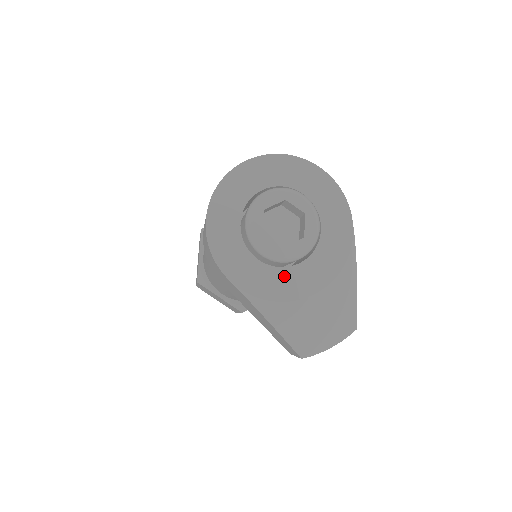
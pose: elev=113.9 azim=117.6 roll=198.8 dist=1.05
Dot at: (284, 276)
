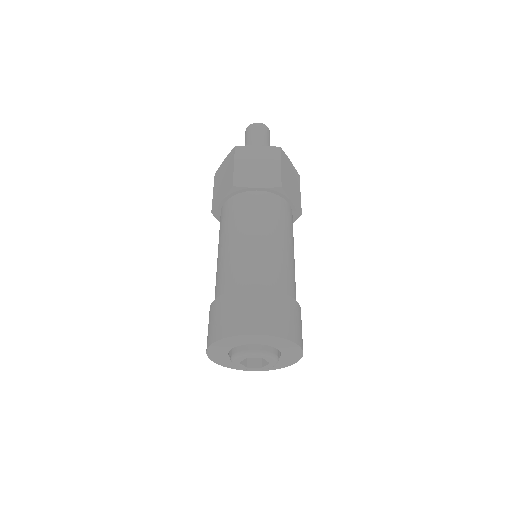
Dot at: occluded
